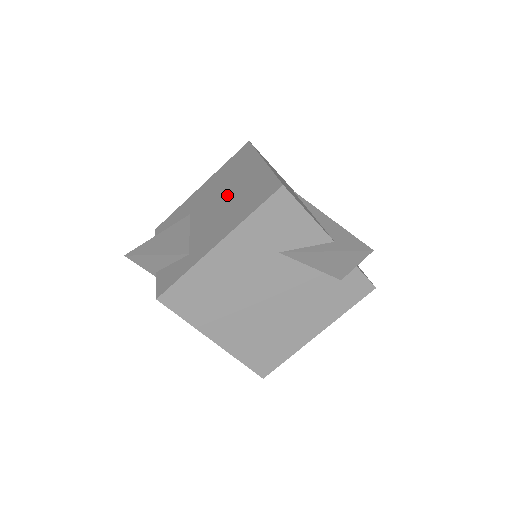
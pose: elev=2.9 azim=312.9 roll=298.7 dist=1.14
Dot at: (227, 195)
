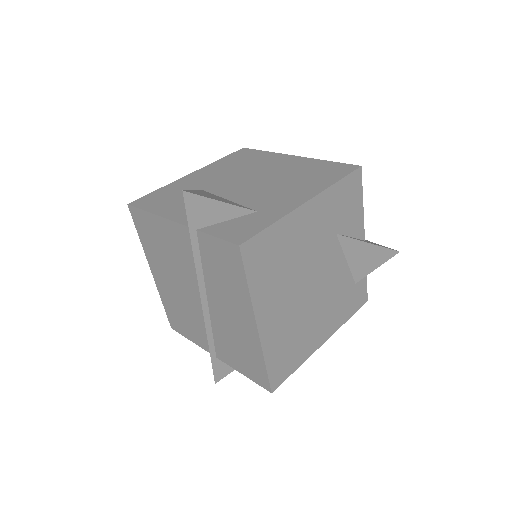
Dot at: (265, 175)
